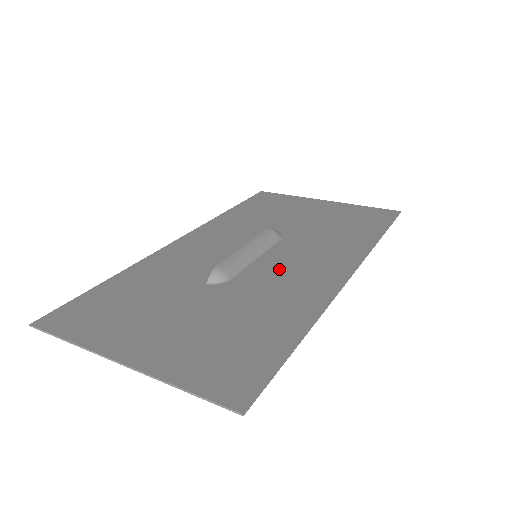
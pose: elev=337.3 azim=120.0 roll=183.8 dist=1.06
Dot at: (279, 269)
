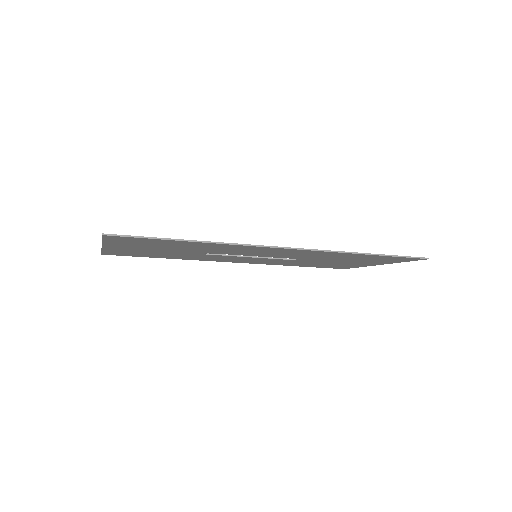
Dot at: occluded
